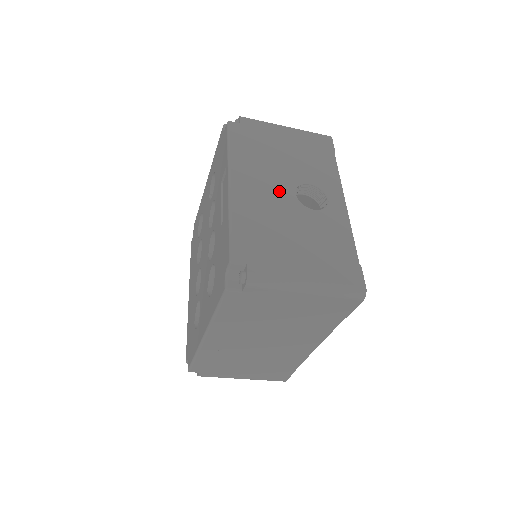
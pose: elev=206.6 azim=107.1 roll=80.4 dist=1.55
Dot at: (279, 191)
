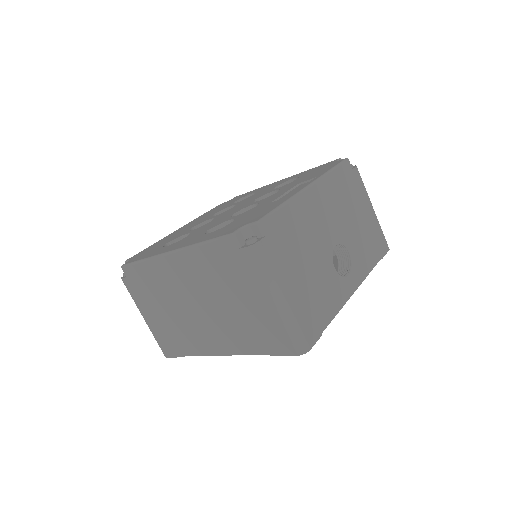
Dot at: (329, 230)
